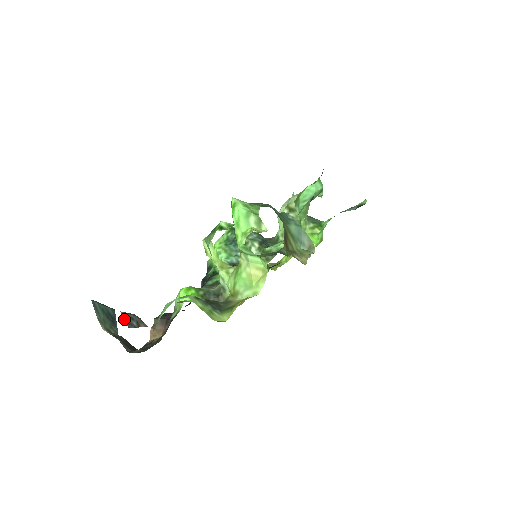
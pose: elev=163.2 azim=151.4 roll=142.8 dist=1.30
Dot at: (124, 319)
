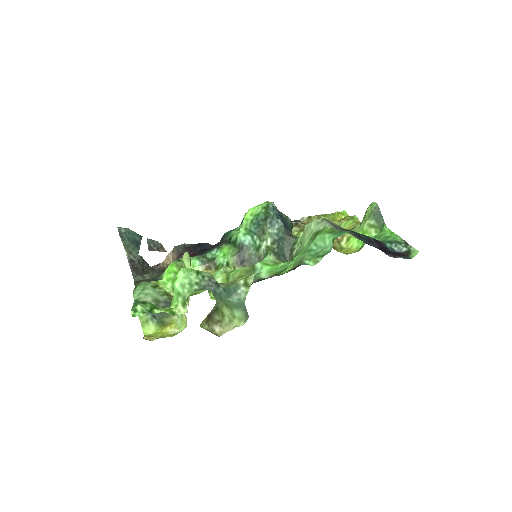
Dot at: (148, 244)
